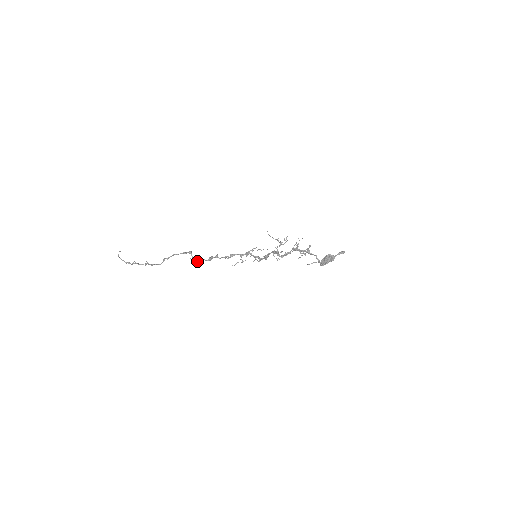
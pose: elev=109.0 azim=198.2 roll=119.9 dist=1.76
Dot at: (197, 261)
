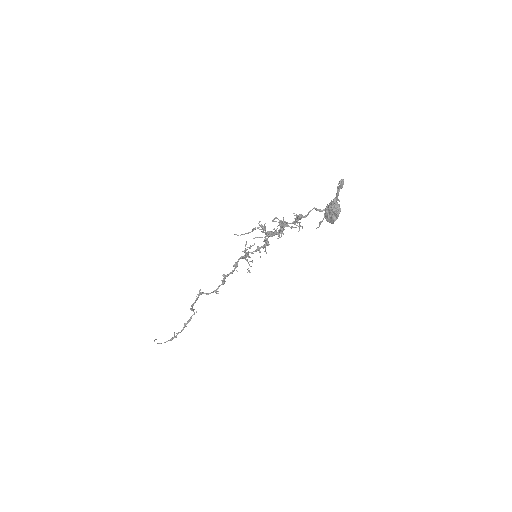
Dot at: (216, 291)
